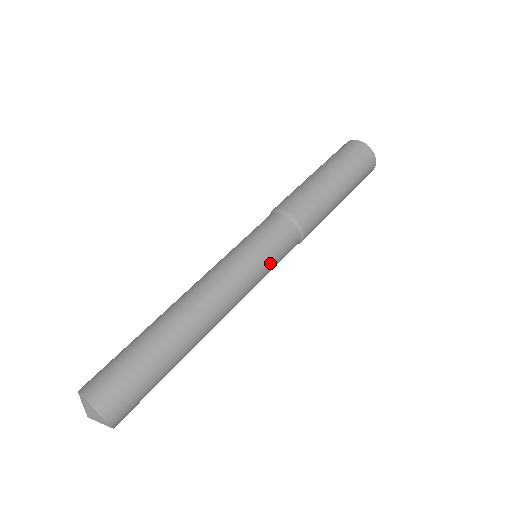
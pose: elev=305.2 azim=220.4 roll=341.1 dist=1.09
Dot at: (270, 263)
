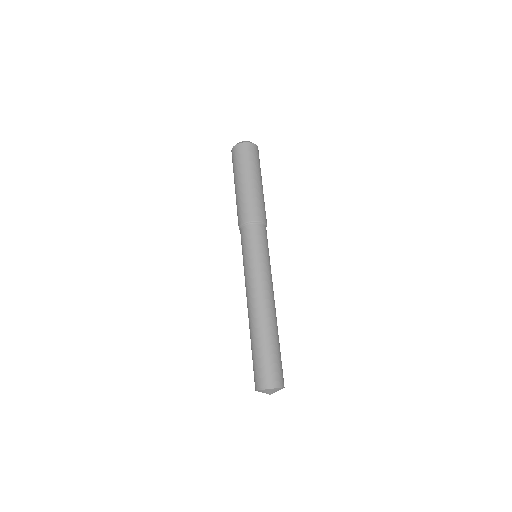
Dot at: (263, 253)
